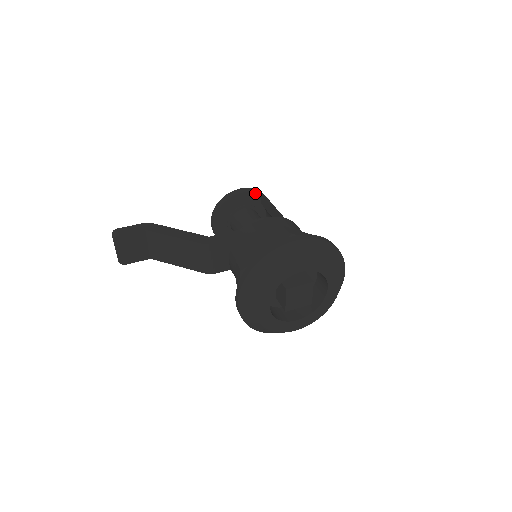
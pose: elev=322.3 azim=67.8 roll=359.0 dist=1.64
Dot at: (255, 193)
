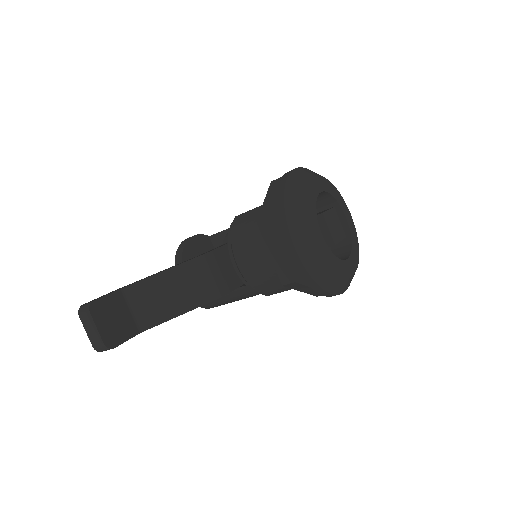
Dot at: (204, 236)
